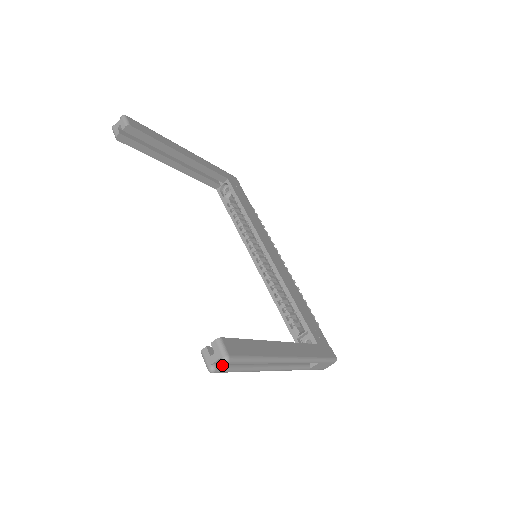
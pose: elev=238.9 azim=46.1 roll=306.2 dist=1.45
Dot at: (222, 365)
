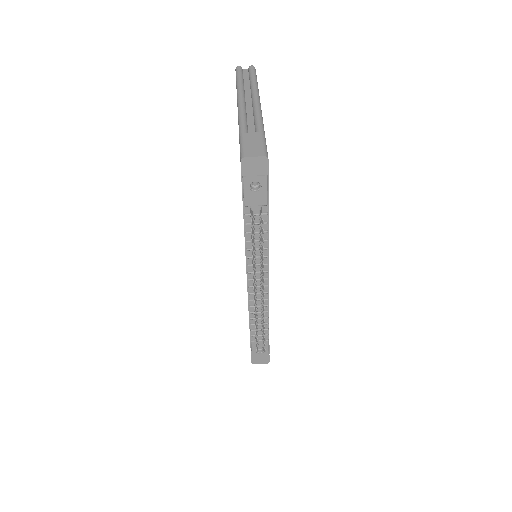
Dot at: (243, 72)
